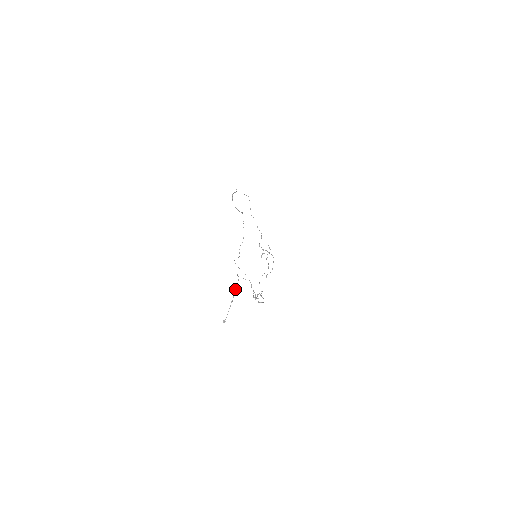
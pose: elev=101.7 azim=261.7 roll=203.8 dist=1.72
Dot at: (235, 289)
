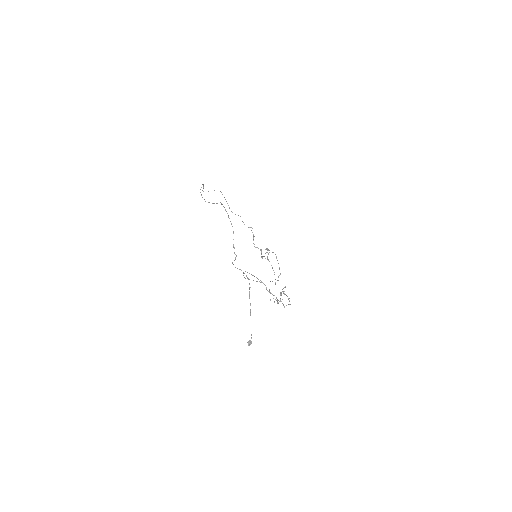
Dot at: occluded
